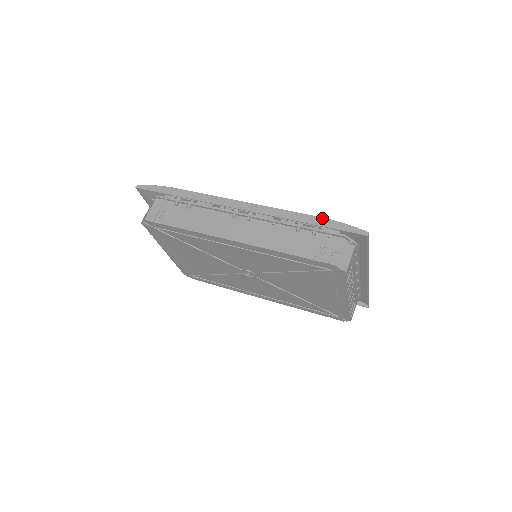
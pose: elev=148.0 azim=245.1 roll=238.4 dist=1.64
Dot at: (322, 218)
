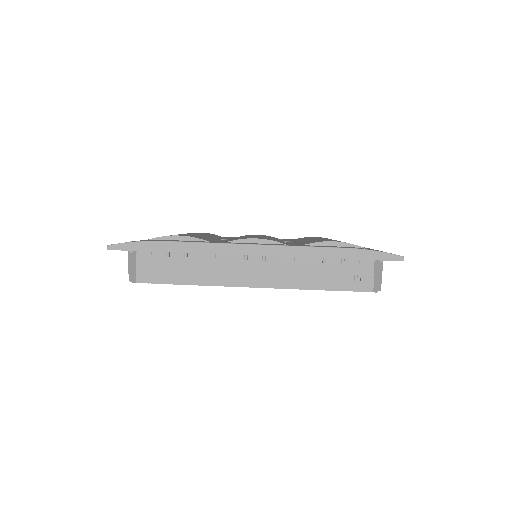
Dot at: (352, 249)
